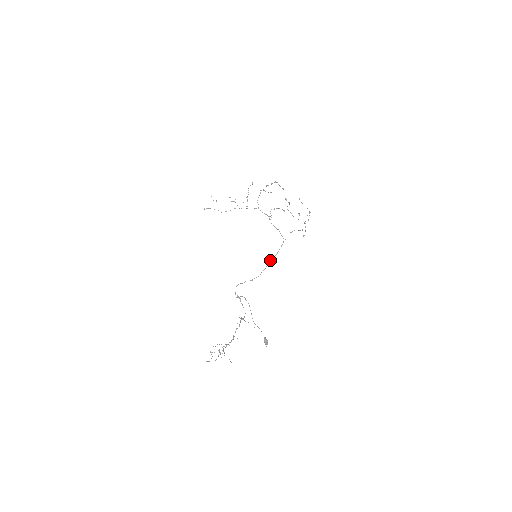
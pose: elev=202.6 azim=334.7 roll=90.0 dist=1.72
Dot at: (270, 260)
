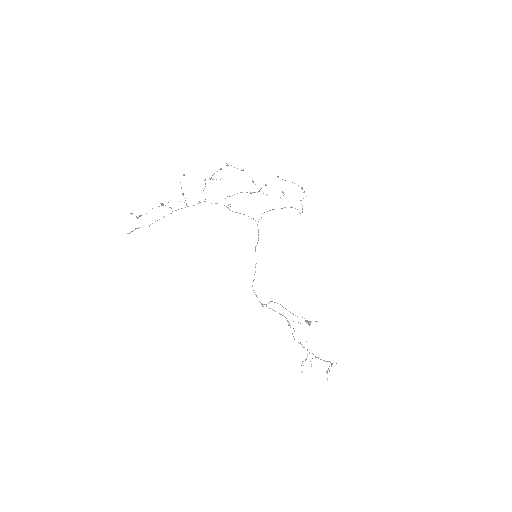
Dot at: (255, 249)
